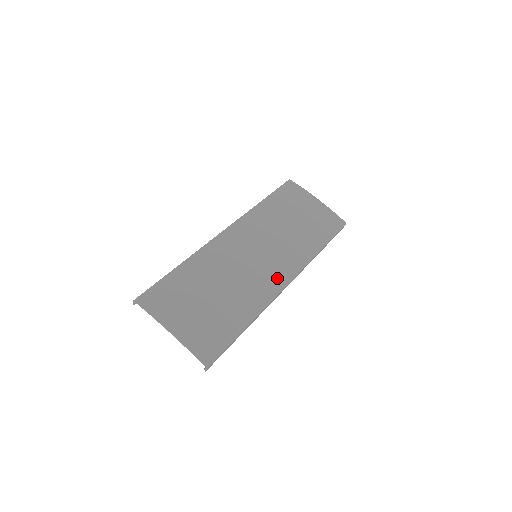
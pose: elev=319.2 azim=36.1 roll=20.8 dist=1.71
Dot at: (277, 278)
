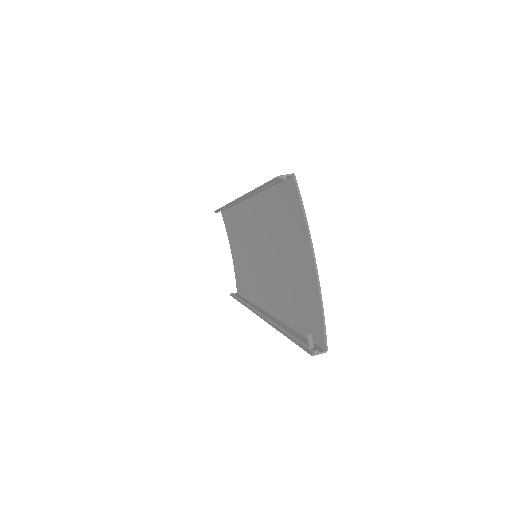
Dot at: occluded
